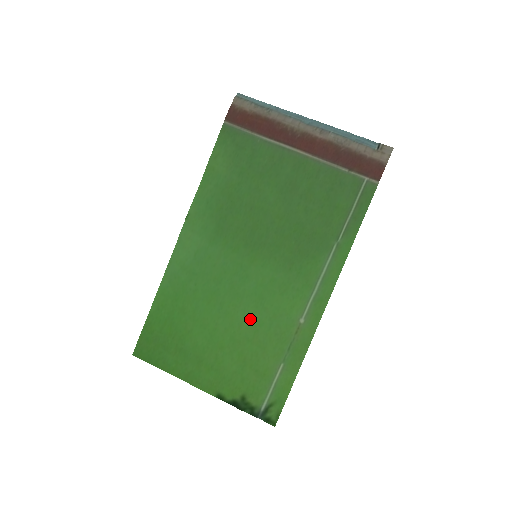
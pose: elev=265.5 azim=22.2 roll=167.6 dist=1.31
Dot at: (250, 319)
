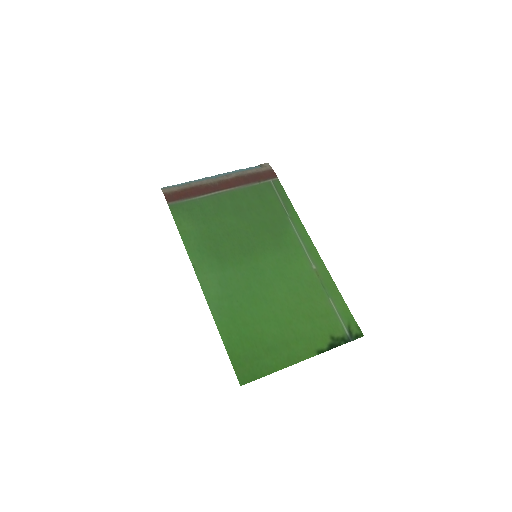
Dot at: (288, 291)
